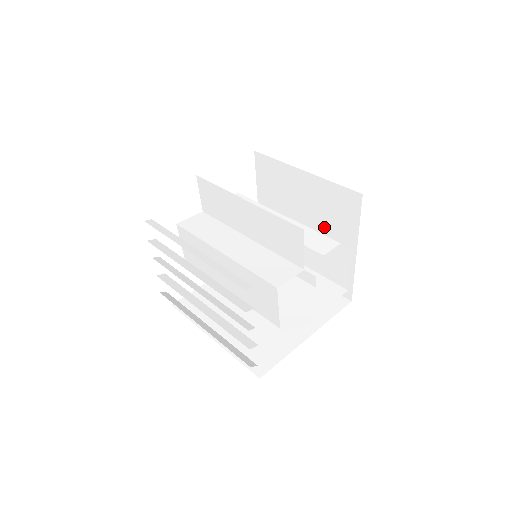
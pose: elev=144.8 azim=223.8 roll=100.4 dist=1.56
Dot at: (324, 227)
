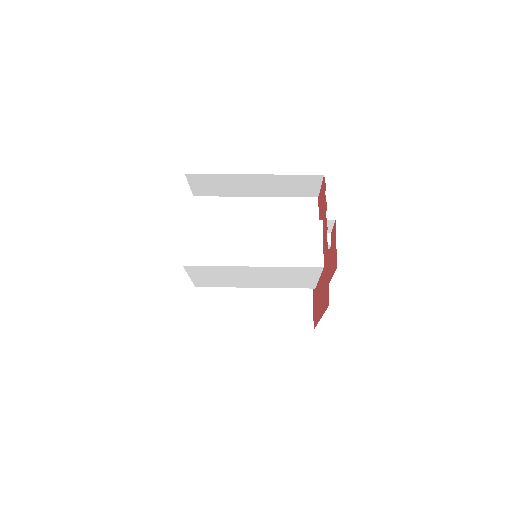
Dot at: occluded
